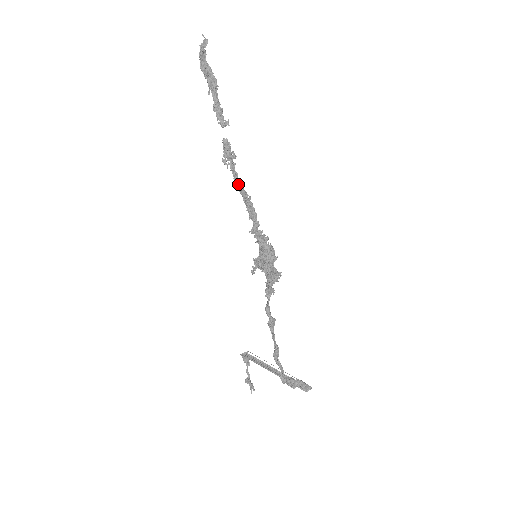
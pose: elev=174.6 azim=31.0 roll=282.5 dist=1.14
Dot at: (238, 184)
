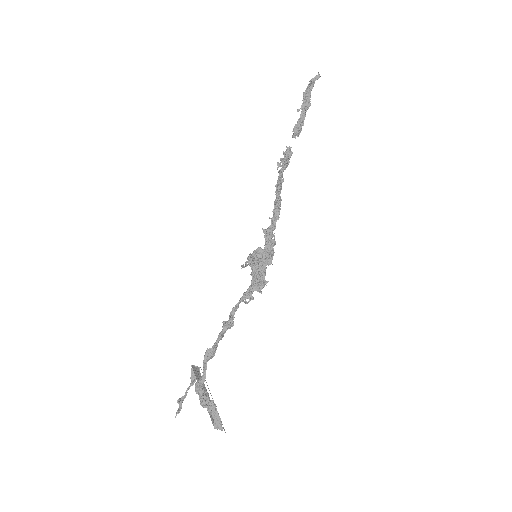
Dot at: (278, 185)
